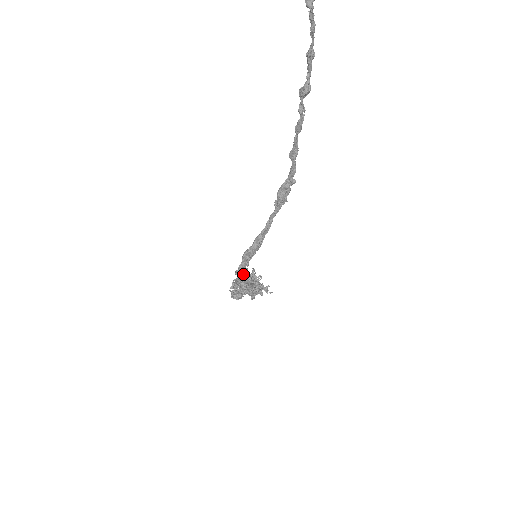
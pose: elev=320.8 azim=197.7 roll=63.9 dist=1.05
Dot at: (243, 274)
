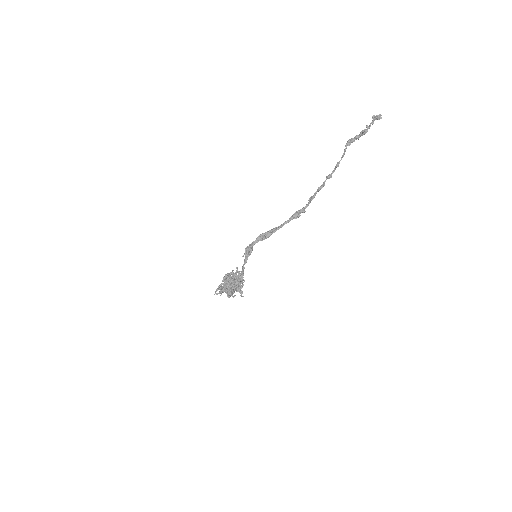
Dot at: (251, 247)
